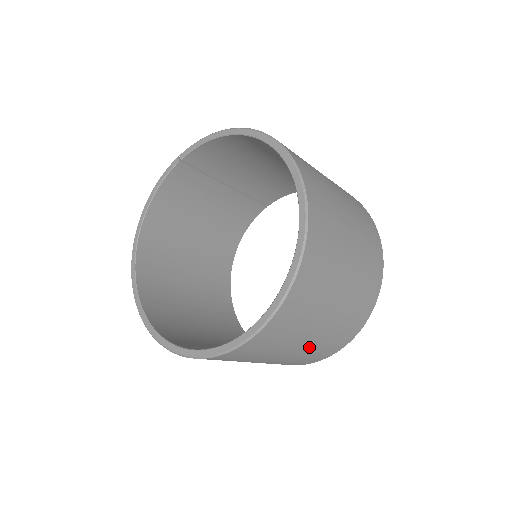
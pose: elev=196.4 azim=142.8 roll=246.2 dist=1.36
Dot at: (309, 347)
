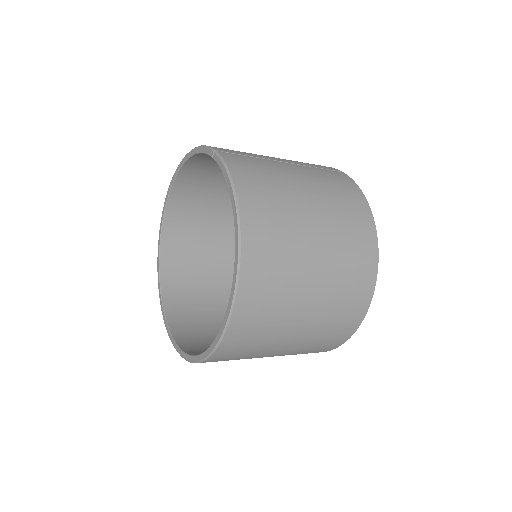
Dot at: occluded
